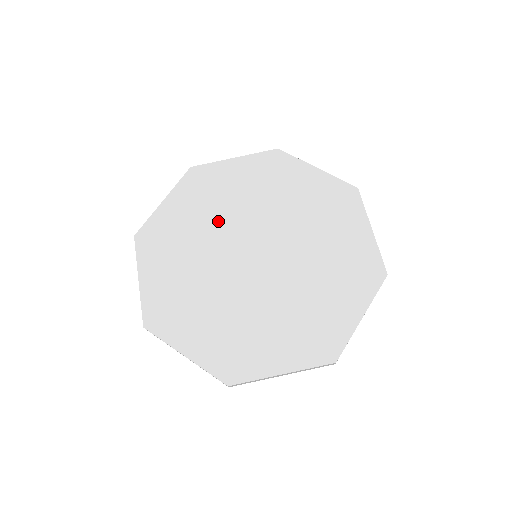
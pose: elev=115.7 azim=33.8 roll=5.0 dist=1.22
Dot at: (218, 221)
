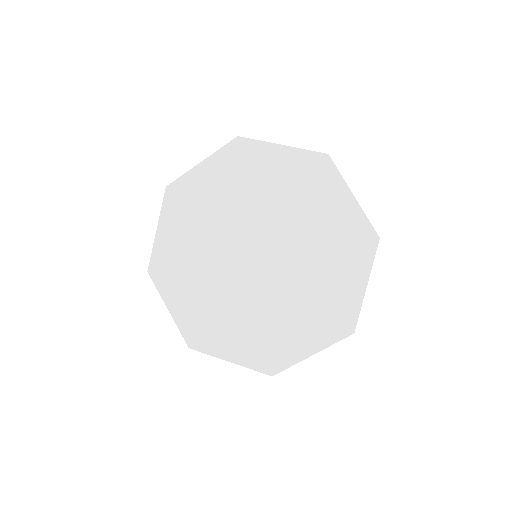
Dot at: (211, 234)
